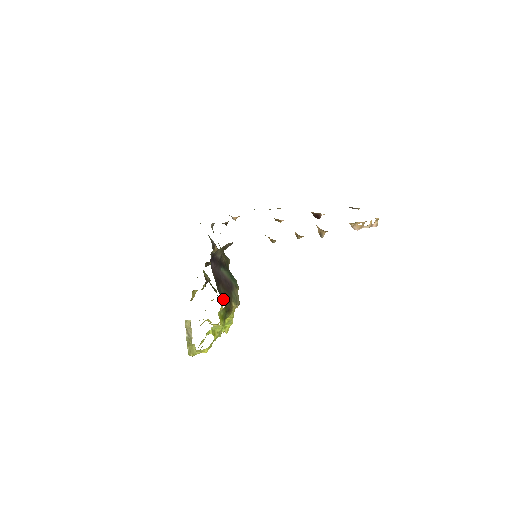
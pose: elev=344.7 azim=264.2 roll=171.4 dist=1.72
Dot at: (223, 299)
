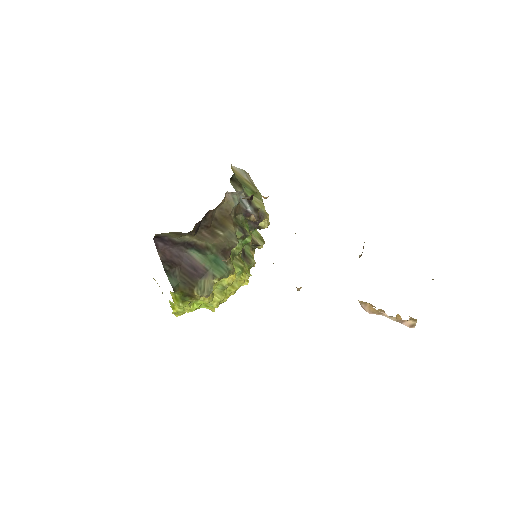
Dot at: (172, 283)
